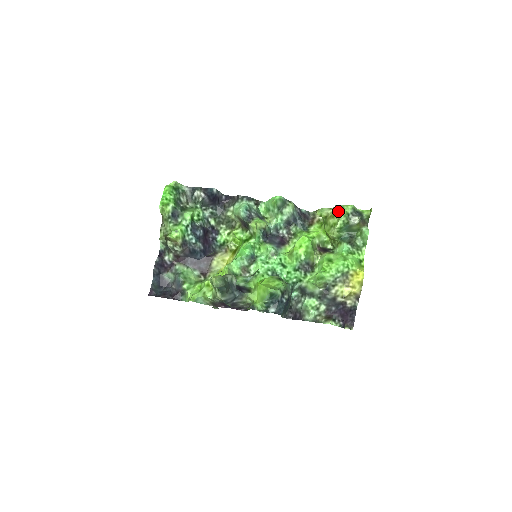
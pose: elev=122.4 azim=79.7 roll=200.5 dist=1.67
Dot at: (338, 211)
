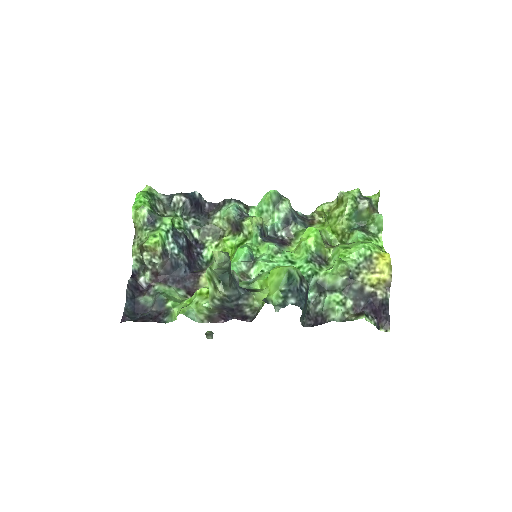
Dot at: (343, 197)
